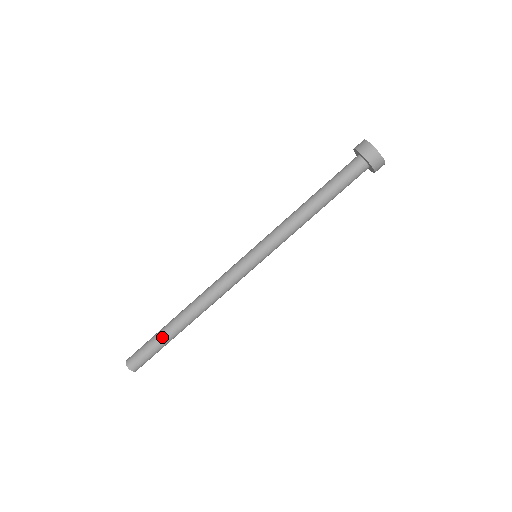
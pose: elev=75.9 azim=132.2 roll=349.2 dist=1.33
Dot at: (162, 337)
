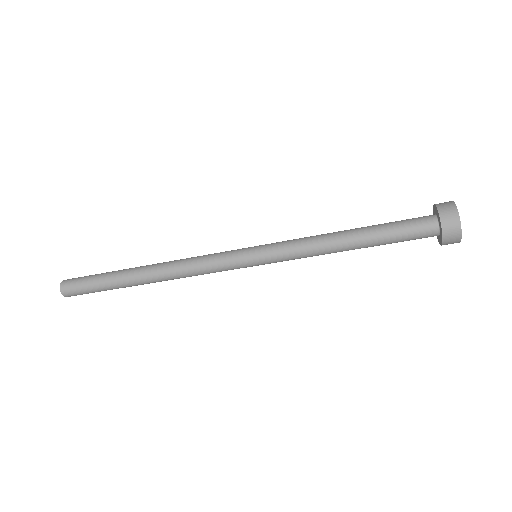
Dot at: (110, 278)
